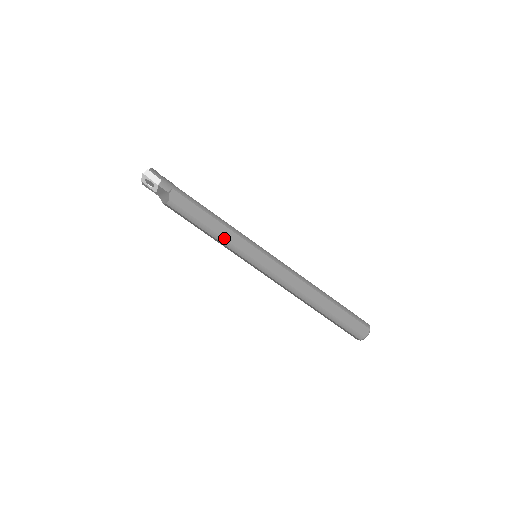
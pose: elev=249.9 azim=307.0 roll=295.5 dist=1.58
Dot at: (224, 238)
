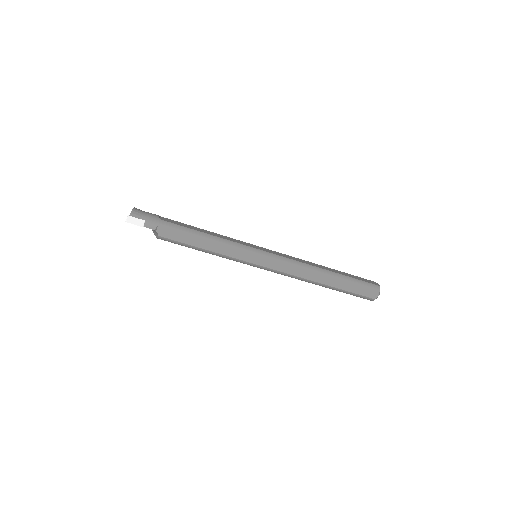
Dot at: (220, 254)
